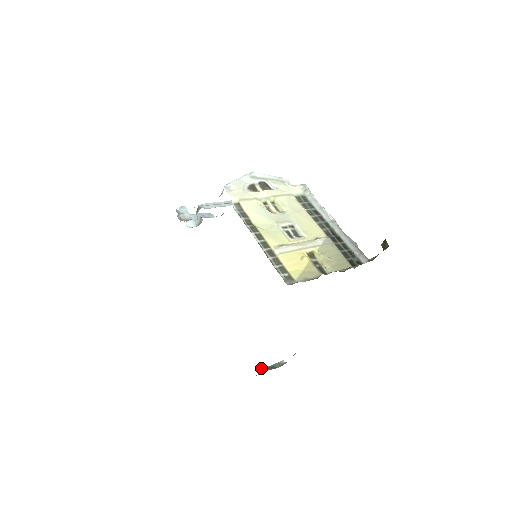
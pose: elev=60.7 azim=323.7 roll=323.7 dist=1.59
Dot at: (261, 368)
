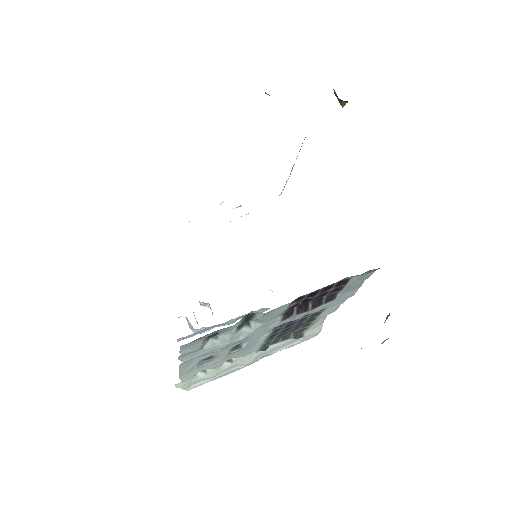
Dot at: occluded
